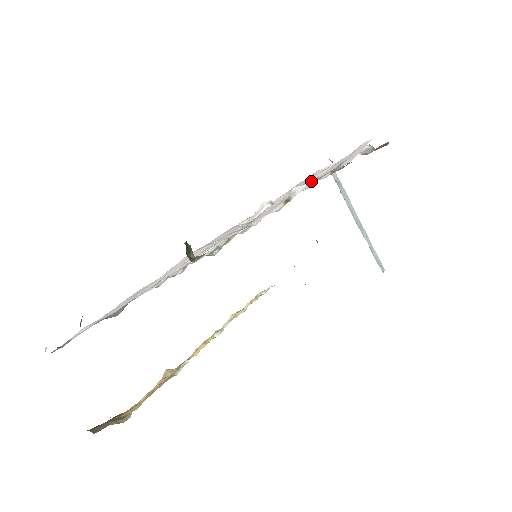
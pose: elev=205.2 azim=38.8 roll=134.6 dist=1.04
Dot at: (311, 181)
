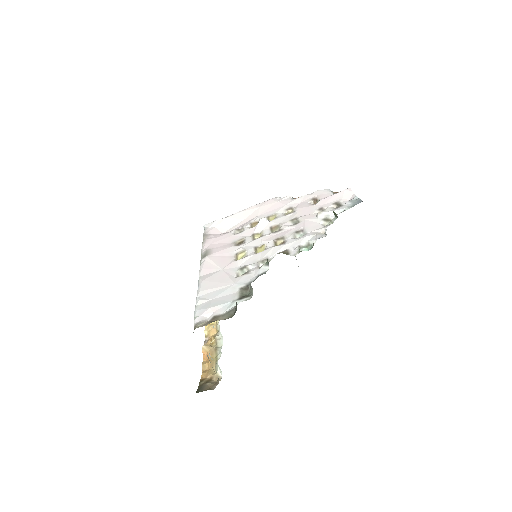
Dot at: (308, 208)
